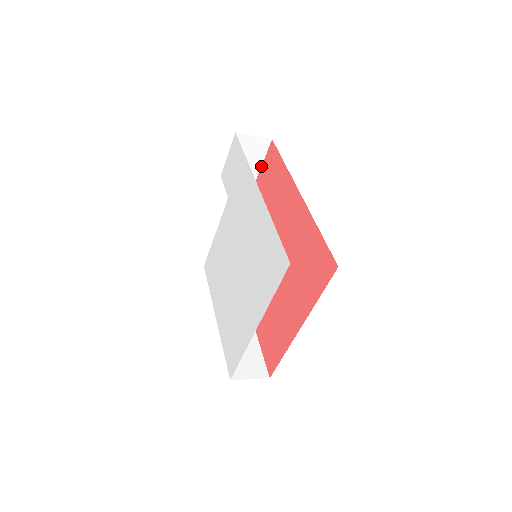
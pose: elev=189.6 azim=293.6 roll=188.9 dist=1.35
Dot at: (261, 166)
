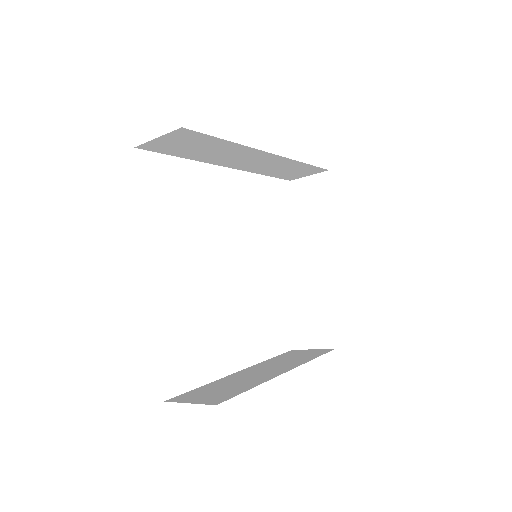
Dot at: (334, 207)
